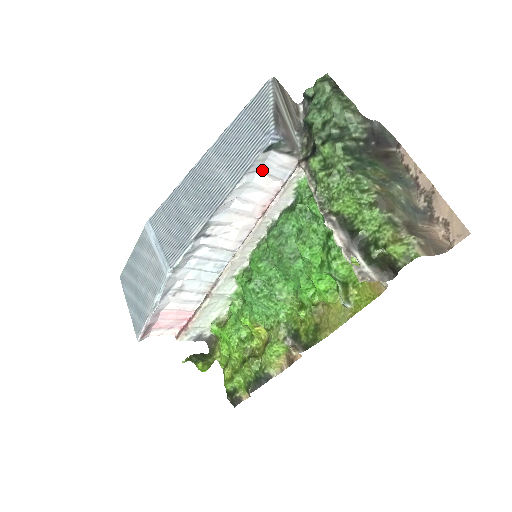
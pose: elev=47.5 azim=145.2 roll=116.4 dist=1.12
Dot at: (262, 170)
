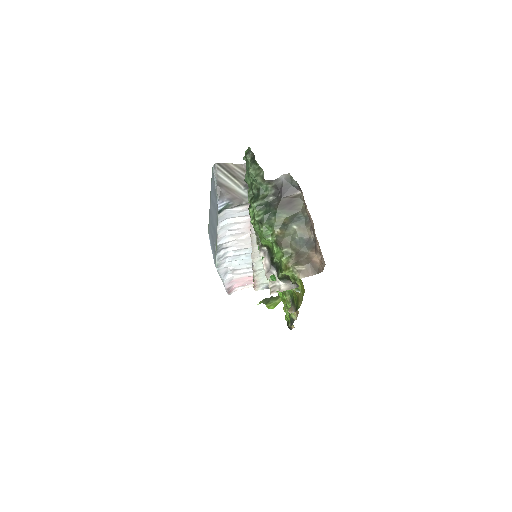
Dot at: (229, 217)
